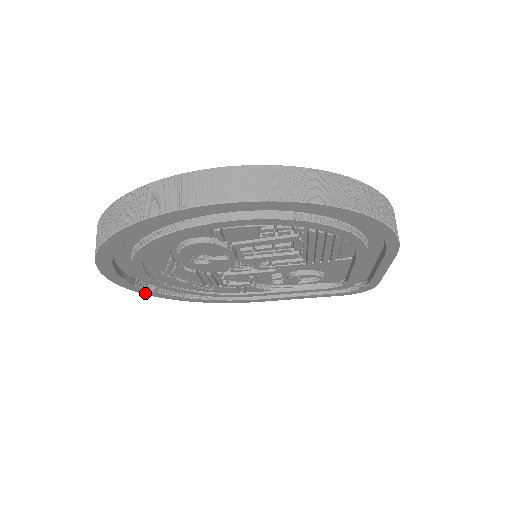
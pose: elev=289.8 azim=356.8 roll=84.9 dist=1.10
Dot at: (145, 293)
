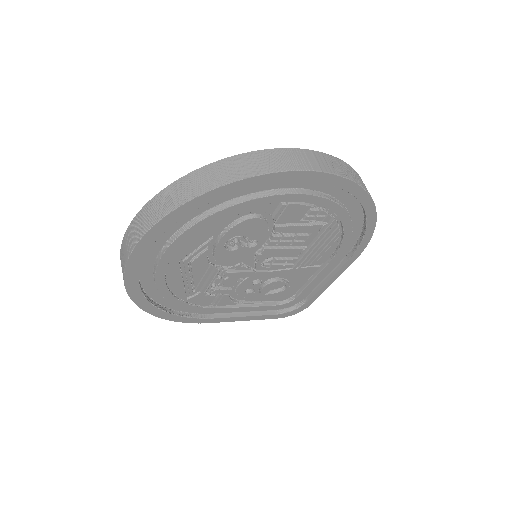
Dot at: (131, 295)
